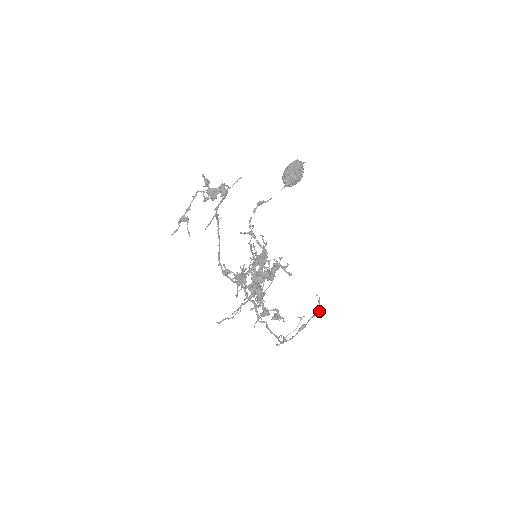
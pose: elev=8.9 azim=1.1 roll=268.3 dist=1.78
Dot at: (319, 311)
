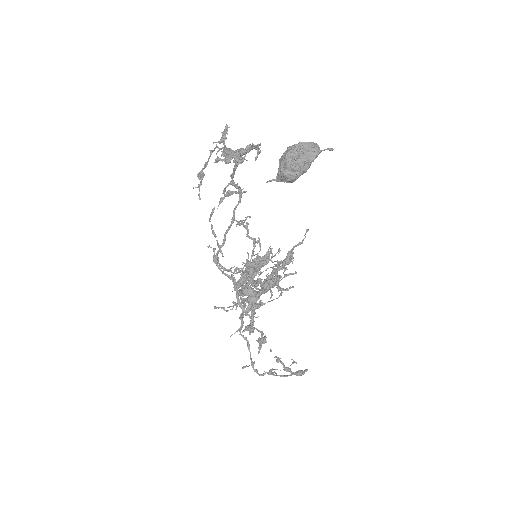
Dot at: (286, 371)
